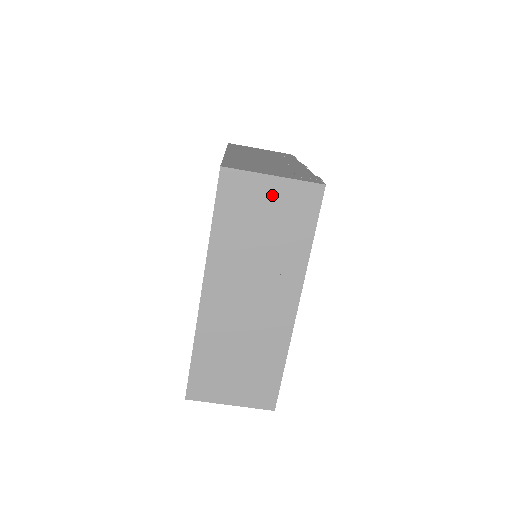
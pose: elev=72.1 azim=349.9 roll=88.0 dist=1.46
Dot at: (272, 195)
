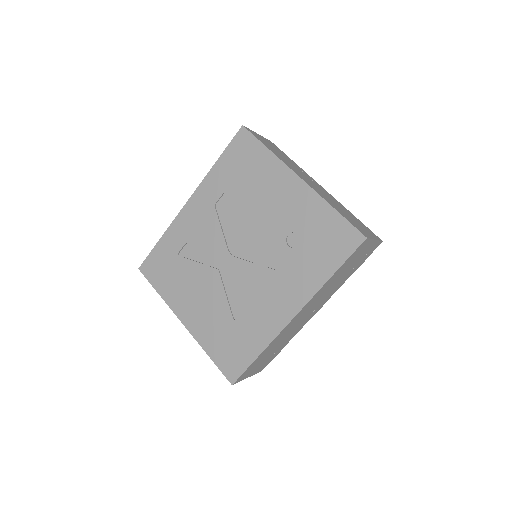
Dot at: (266, 141)
